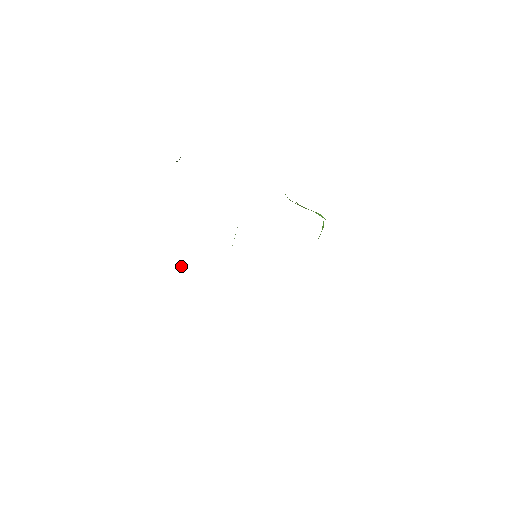
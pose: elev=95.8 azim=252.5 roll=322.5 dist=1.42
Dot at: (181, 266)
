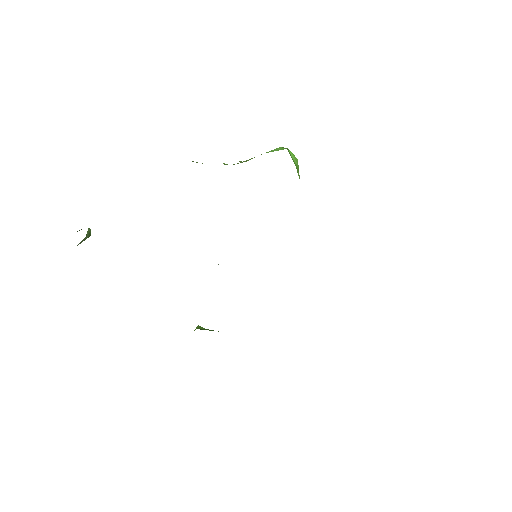
Dot at: (202, 328)
